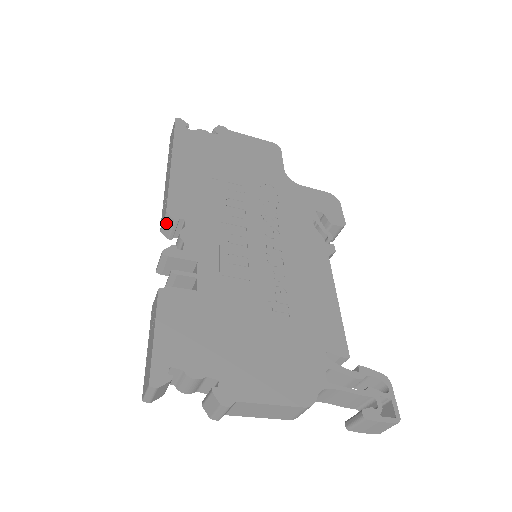
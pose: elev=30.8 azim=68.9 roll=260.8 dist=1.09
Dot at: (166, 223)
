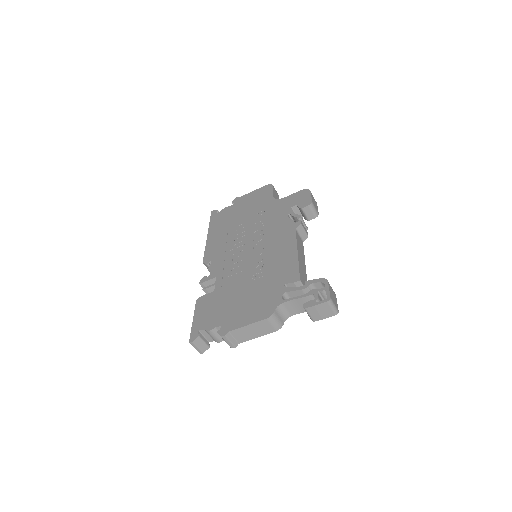
Dot at: (207, 268)
